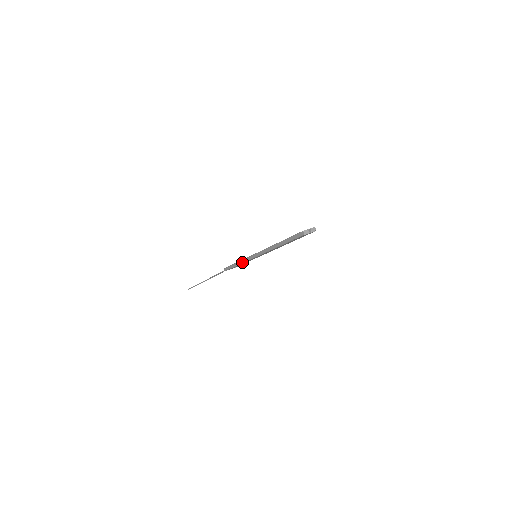
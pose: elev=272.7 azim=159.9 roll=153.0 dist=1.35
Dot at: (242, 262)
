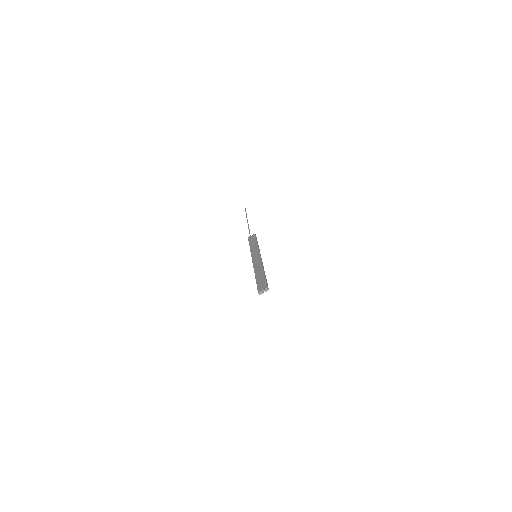
Dot at: occluded
